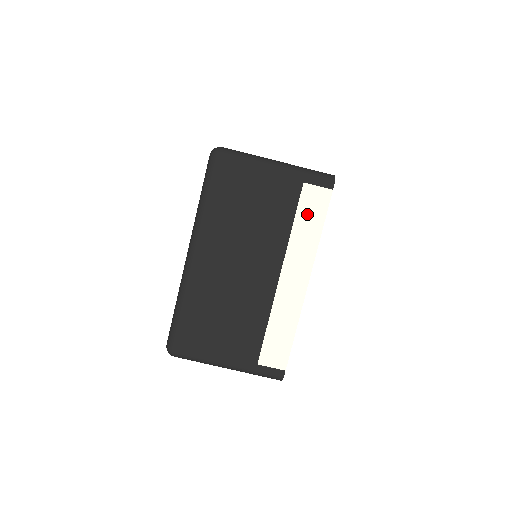
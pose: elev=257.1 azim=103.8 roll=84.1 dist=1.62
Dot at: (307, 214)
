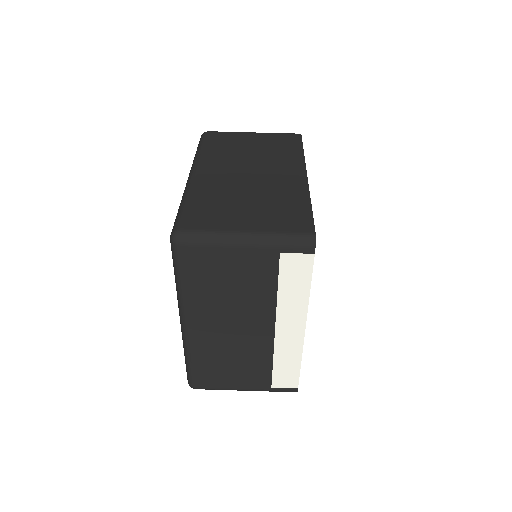
Dot at: (291, 279)
